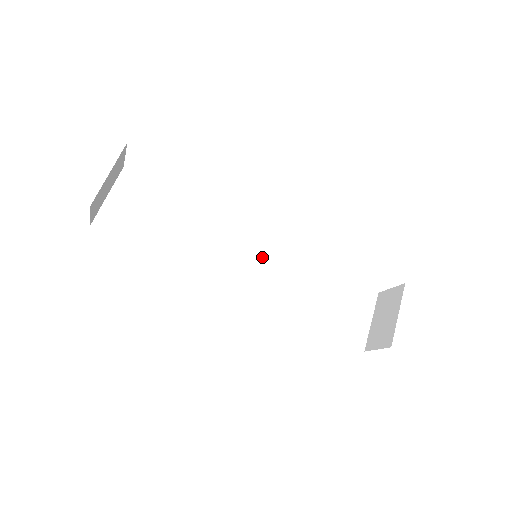
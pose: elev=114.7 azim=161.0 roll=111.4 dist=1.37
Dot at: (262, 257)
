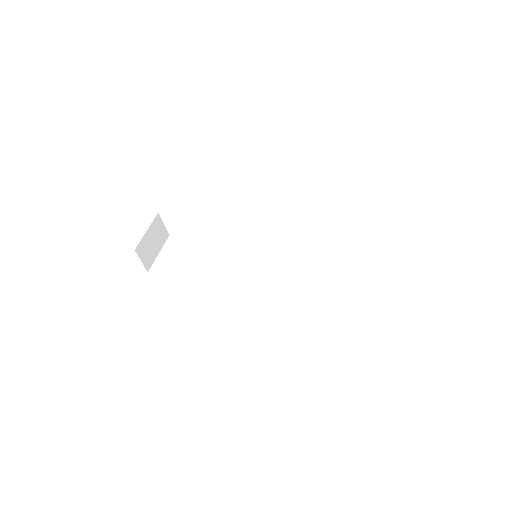
Dot at: (270, 262)
